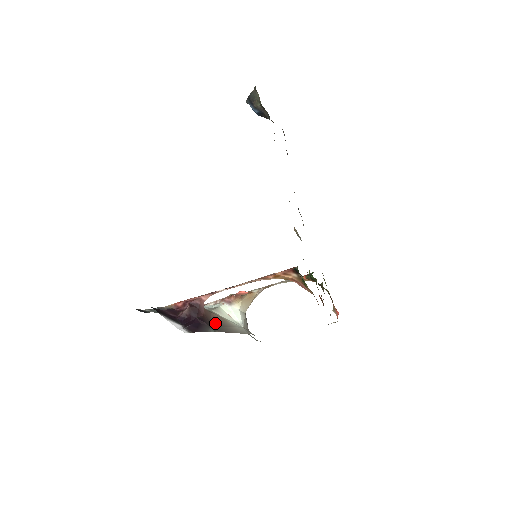
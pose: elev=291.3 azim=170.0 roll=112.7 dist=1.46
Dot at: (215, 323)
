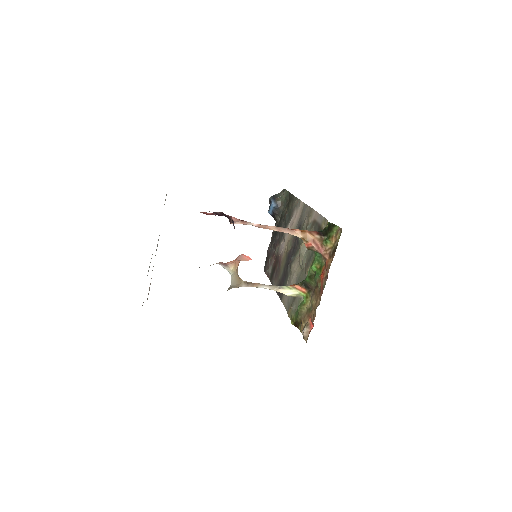
Dot at: occluded
